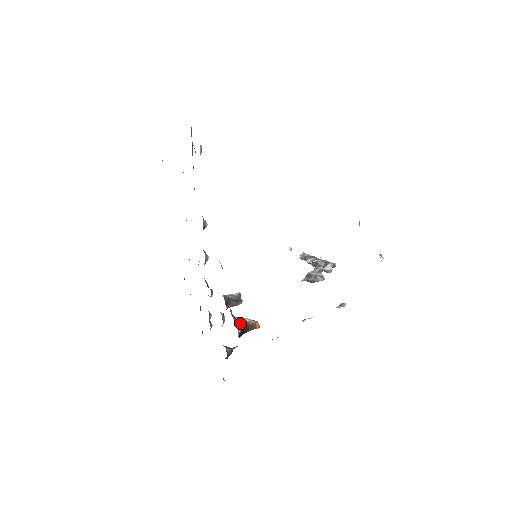
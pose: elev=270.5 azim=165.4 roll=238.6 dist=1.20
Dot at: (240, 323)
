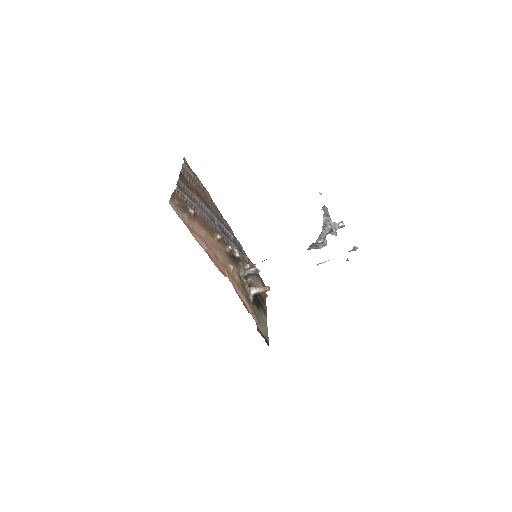
Dot at: (252, 294)
